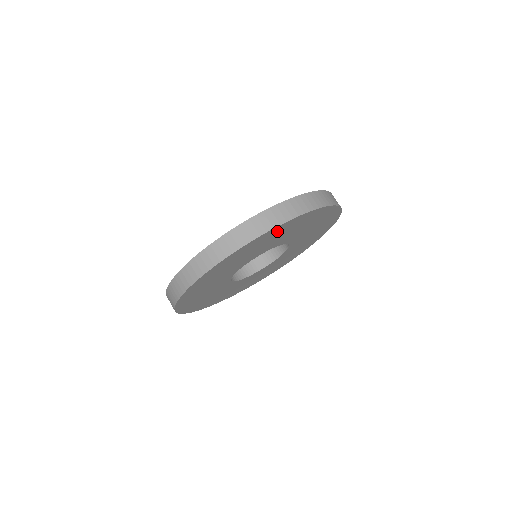
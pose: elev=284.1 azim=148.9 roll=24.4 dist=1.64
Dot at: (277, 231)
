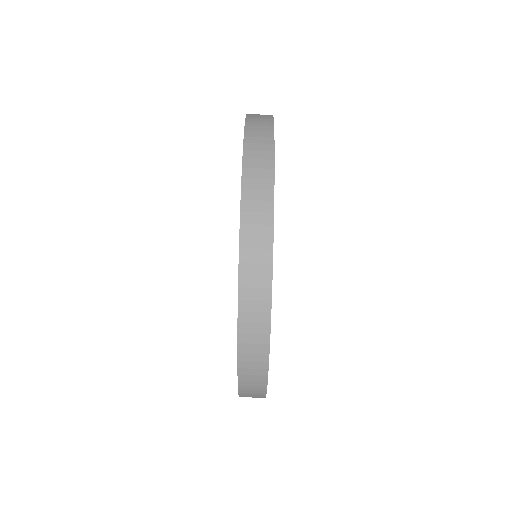
Dot at: occluded
